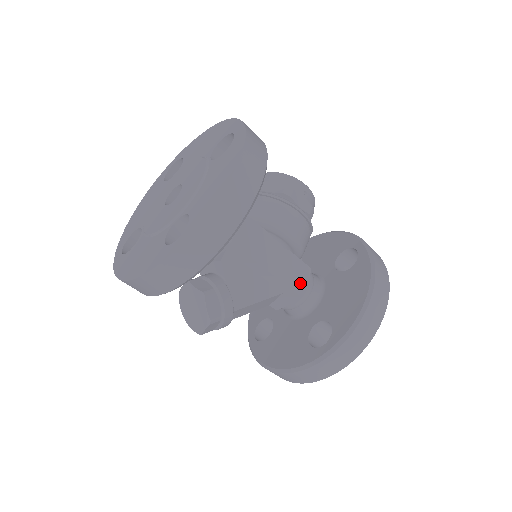
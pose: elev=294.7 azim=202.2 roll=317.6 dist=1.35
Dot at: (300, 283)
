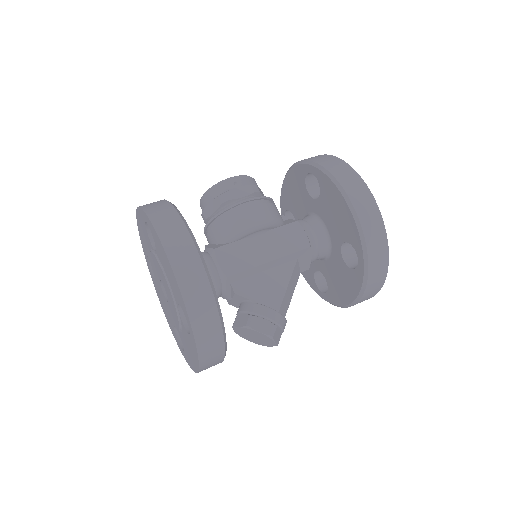
Dot at: (300, 240)
